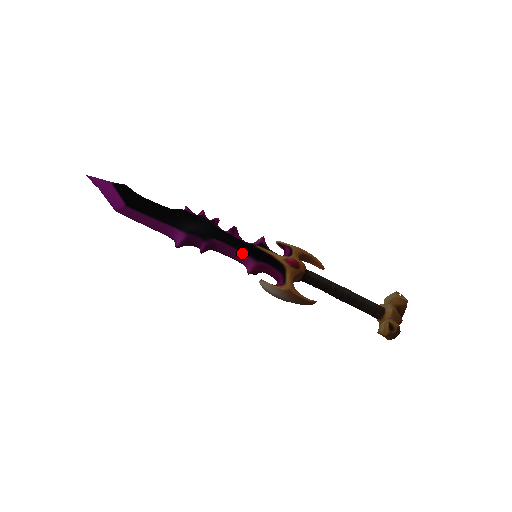
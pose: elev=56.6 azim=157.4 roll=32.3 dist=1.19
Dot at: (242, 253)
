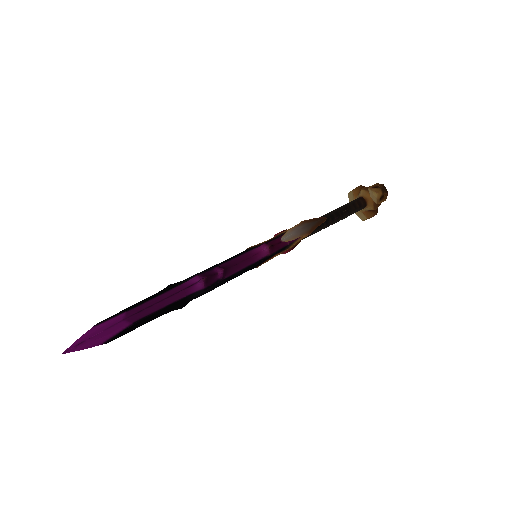
Dot at: (246, 253)
